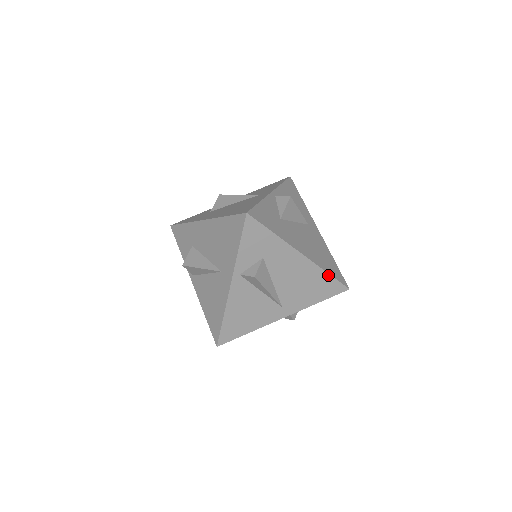
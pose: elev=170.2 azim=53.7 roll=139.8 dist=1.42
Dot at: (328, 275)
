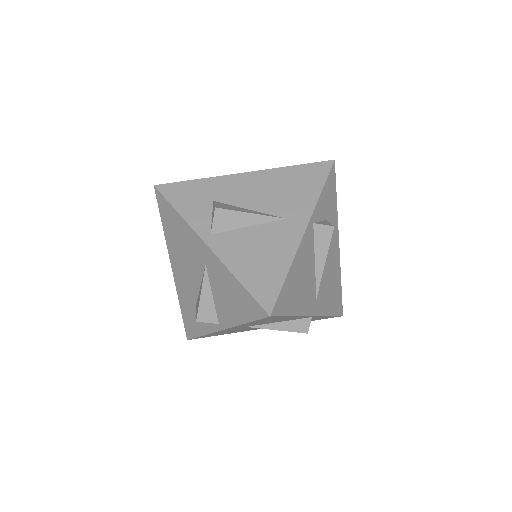
Dot at: (340, 285)
